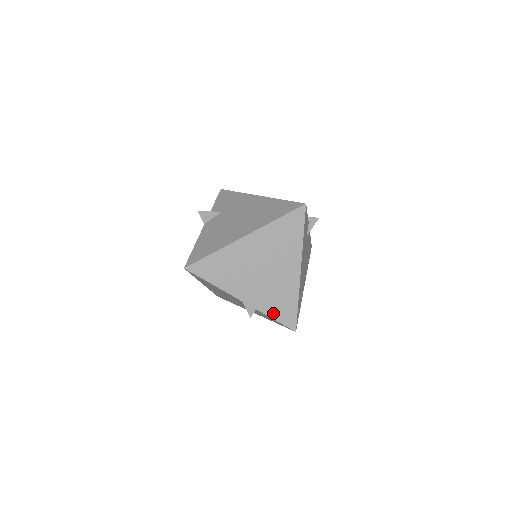
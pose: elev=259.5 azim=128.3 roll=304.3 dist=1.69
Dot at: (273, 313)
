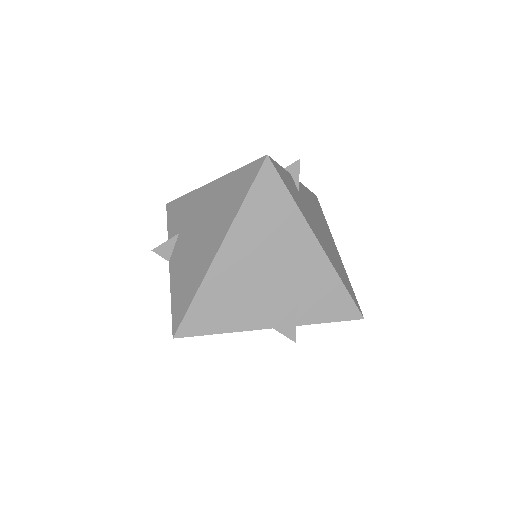
Dot at: (320, 316)
